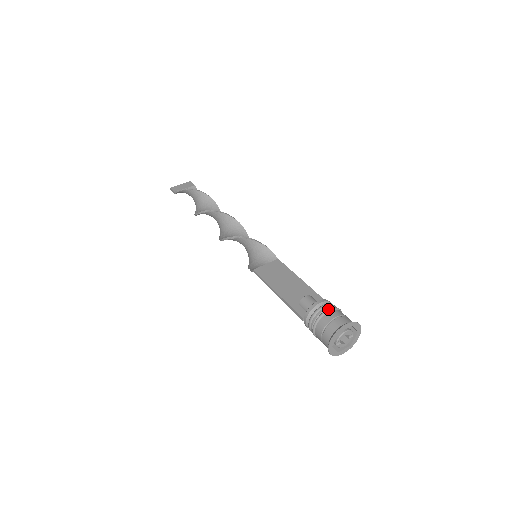
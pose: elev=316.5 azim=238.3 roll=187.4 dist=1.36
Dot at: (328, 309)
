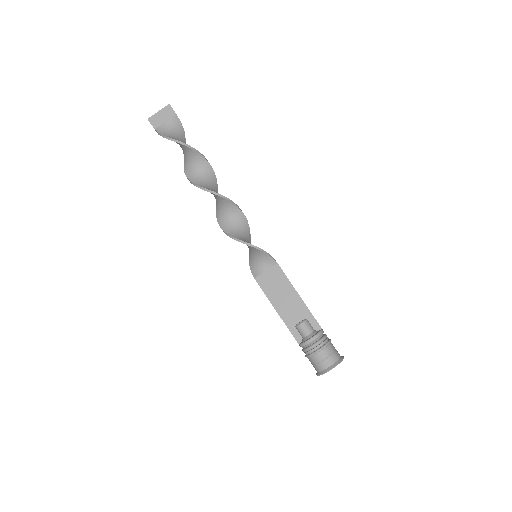
Dot at: (319, 350)
